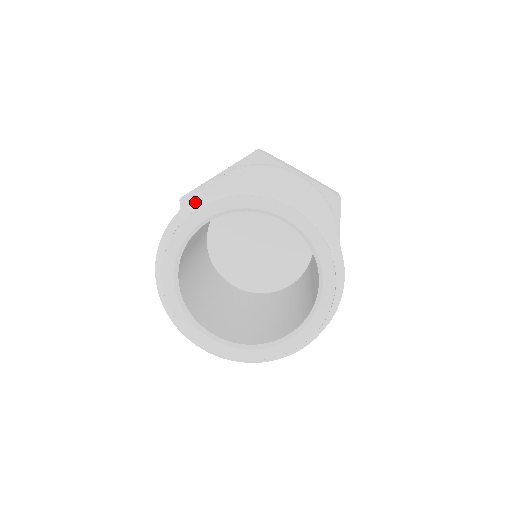
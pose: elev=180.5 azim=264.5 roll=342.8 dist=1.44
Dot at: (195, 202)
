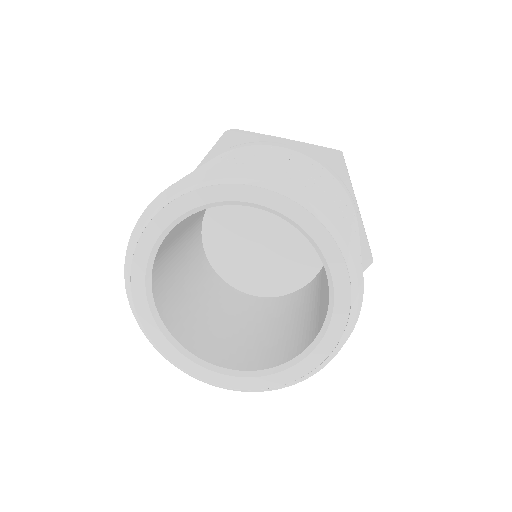
Dot at: (145, 216)
